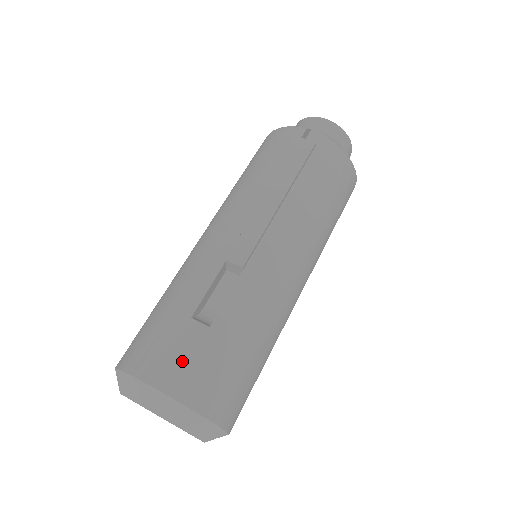
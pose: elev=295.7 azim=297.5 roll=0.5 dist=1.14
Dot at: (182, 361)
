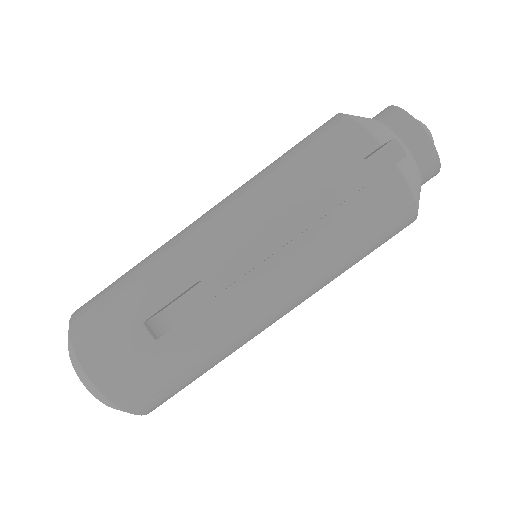
Dot at: (118, 361)
